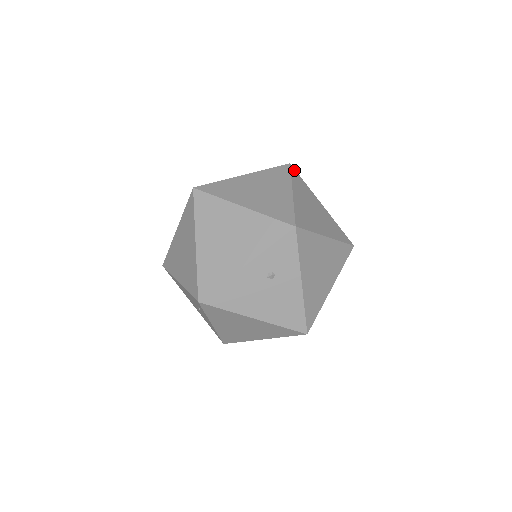
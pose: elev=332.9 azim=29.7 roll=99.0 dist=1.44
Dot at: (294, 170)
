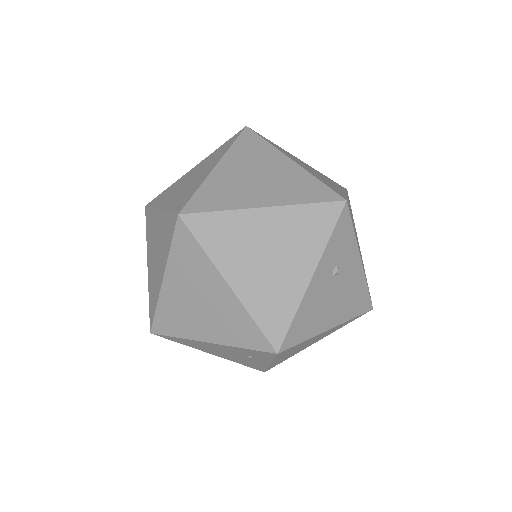
Dot at: (256, 132)
